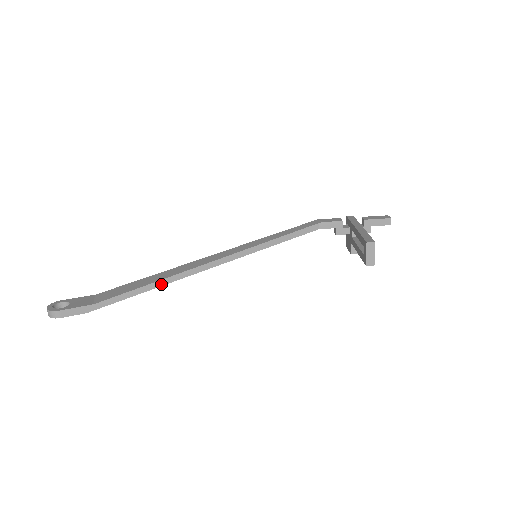
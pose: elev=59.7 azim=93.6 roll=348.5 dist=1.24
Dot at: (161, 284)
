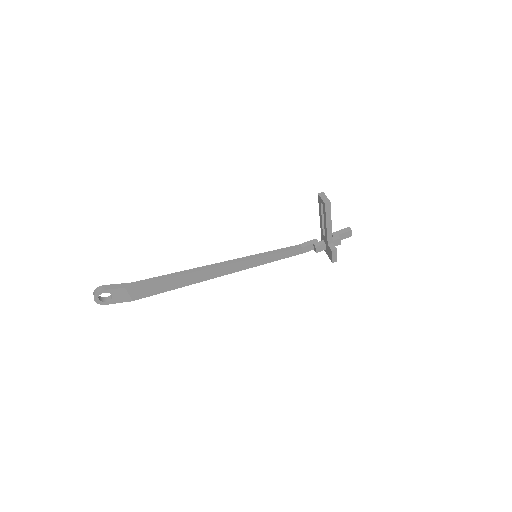
Dot at: (184, 273)
